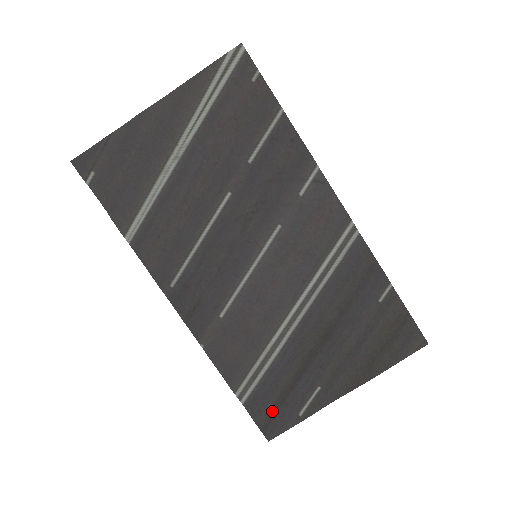
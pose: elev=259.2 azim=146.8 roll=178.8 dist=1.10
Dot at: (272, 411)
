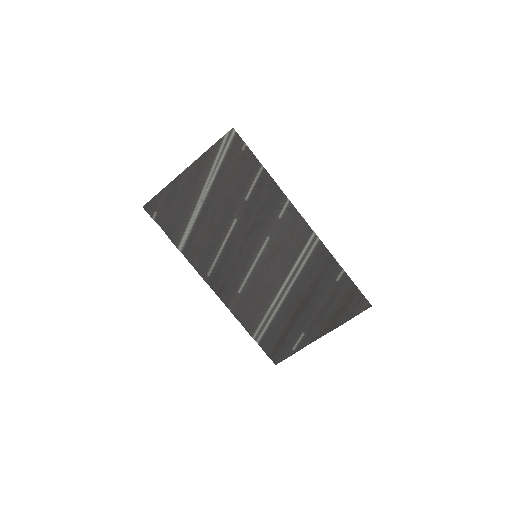
Dot at: (276, 347)
